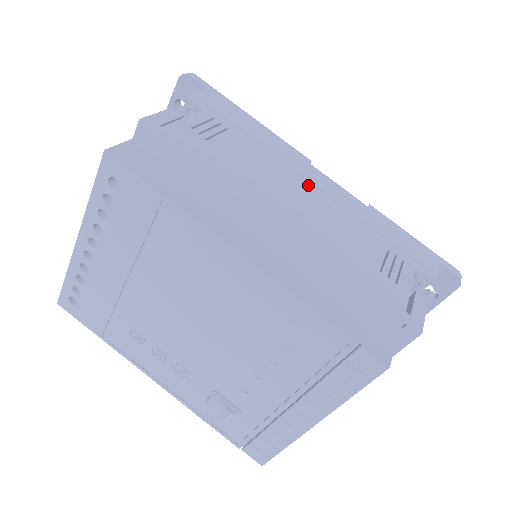
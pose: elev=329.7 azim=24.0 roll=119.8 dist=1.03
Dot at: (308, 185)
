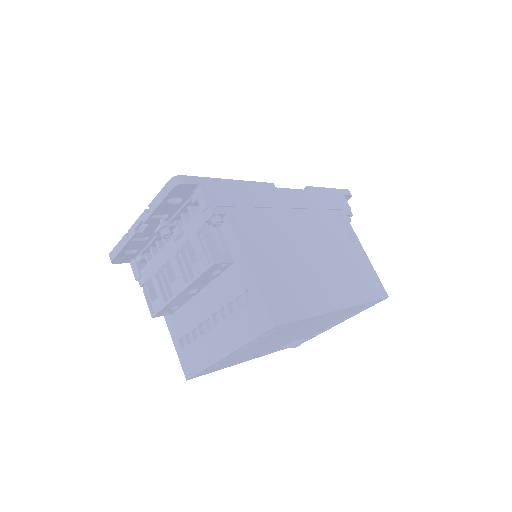
Dot at: (293, 212)
